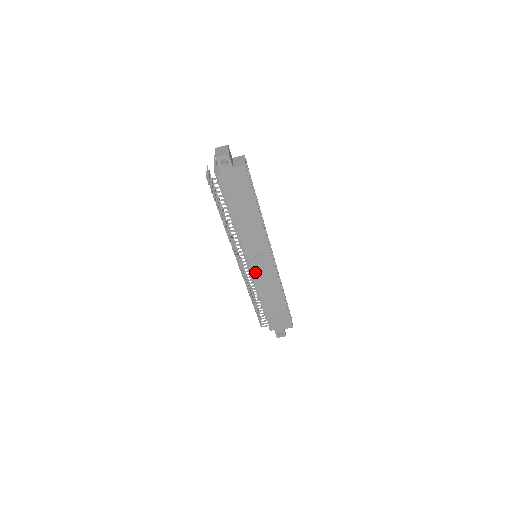
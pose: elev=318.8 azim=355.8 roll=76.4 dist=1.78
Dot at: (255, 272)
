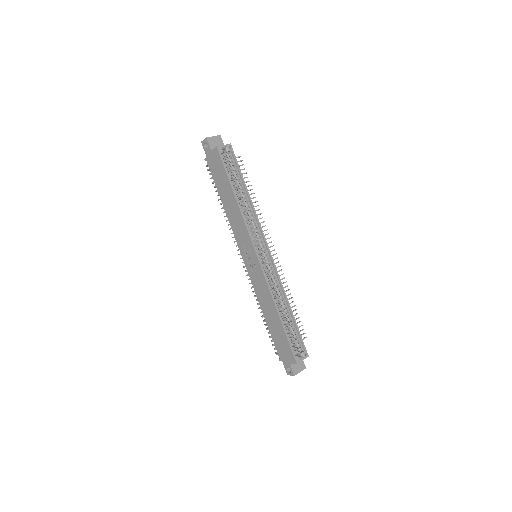
Dot at: (249, 271)
